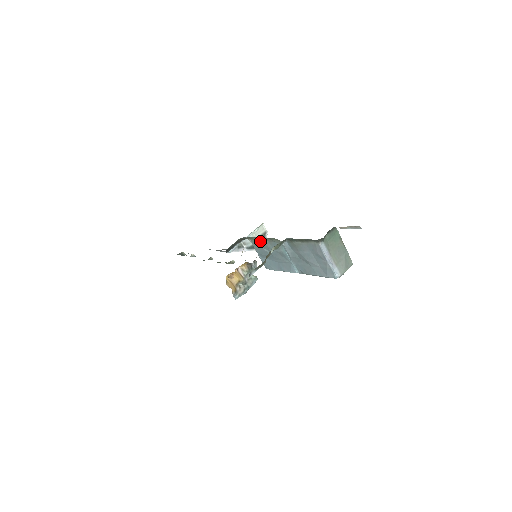
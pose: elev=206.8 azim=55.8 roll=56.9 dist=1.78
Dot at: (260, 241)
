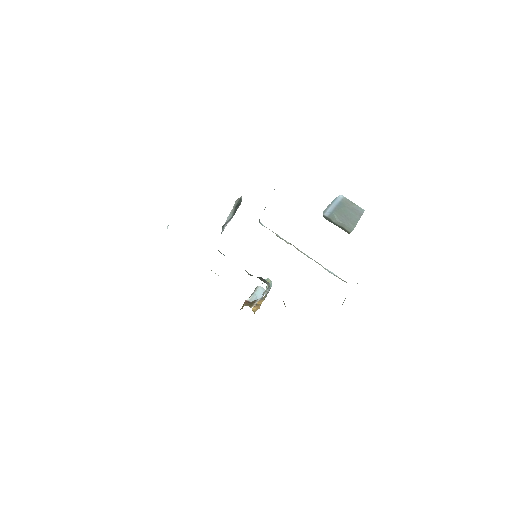
Dot at: occluded
